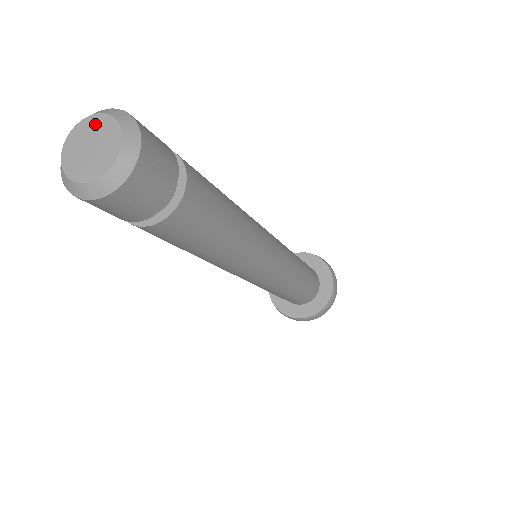
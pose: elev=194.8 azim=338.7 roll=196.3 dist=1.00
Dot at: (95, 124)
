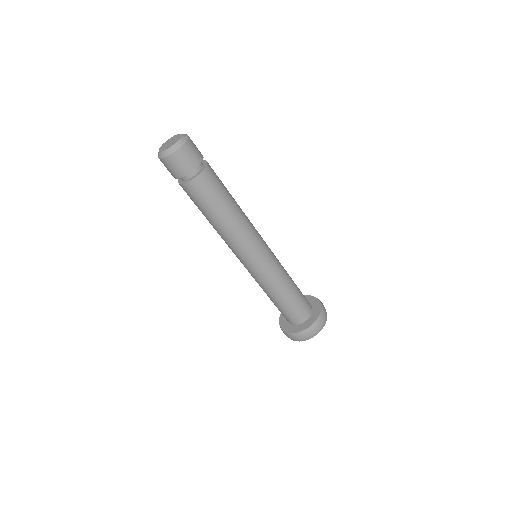
Dot at: (177, 136)
